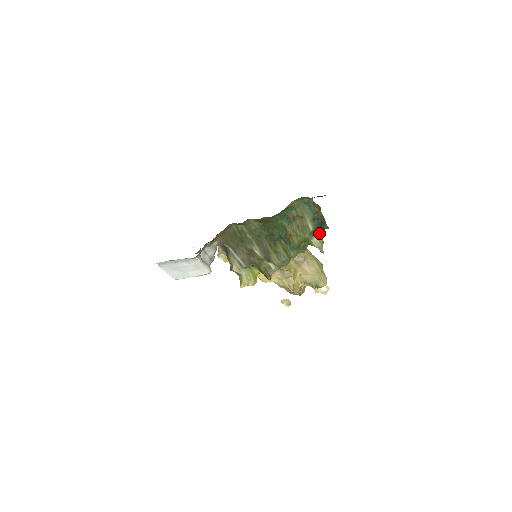
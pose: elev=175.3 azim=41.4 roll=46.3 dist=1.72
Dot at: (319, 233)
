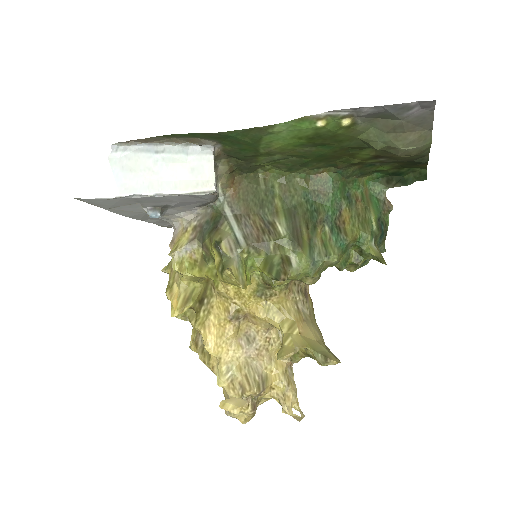
Dot at: (377, 245)
